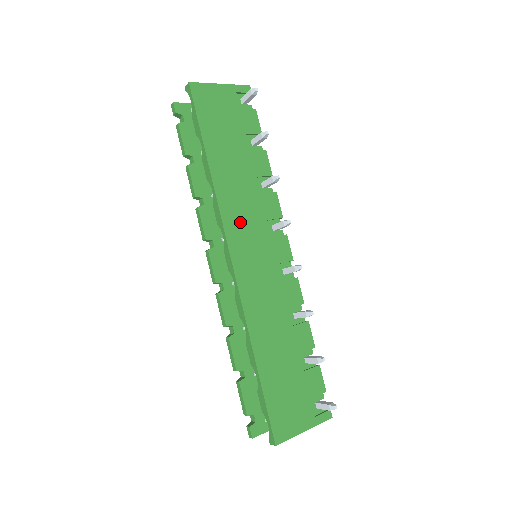
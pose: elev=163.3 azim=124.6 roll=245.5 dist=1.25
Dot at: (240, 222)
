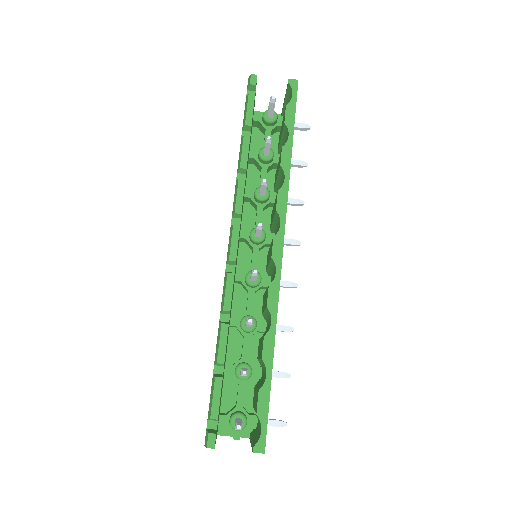
Dot at: occluded
